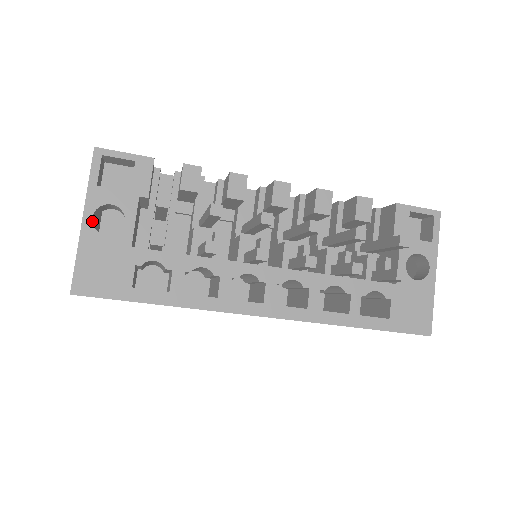
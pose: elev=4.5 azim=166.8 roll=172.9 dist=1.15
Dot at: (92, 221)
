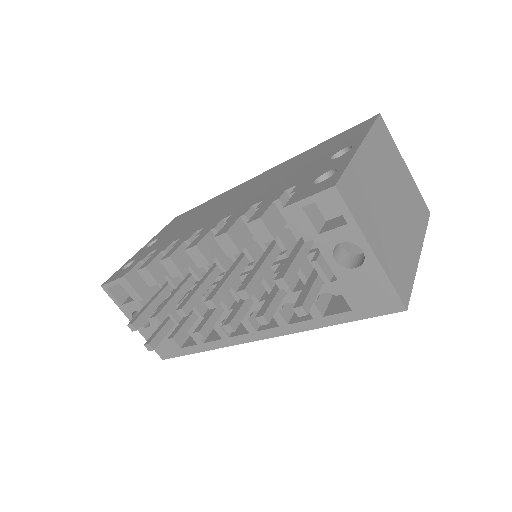
Dot at: occluded
